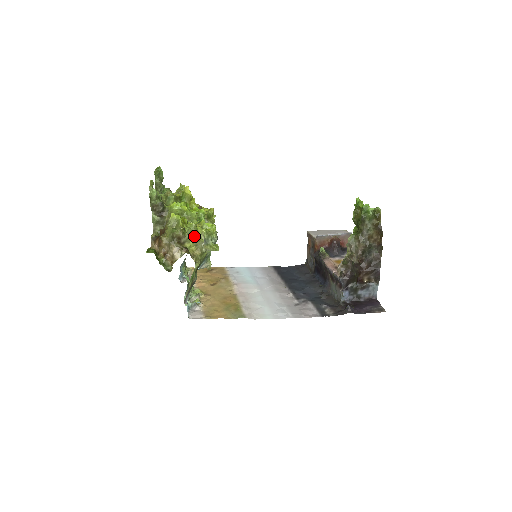
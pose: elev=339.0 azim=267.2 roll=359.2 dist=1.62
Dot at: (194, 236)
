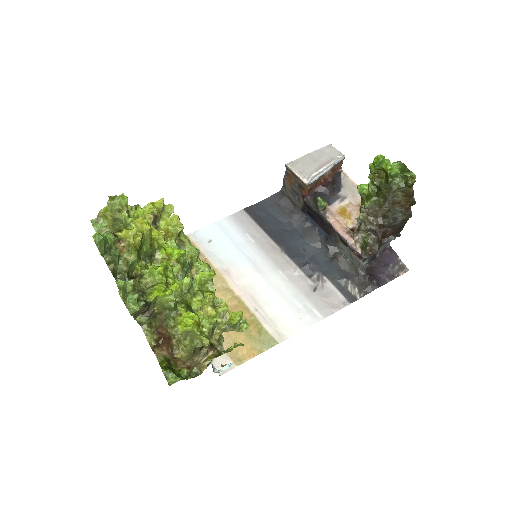
Dot at: (214, 328)
